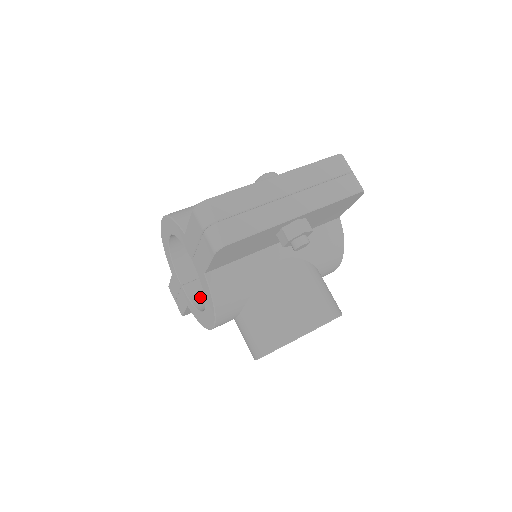
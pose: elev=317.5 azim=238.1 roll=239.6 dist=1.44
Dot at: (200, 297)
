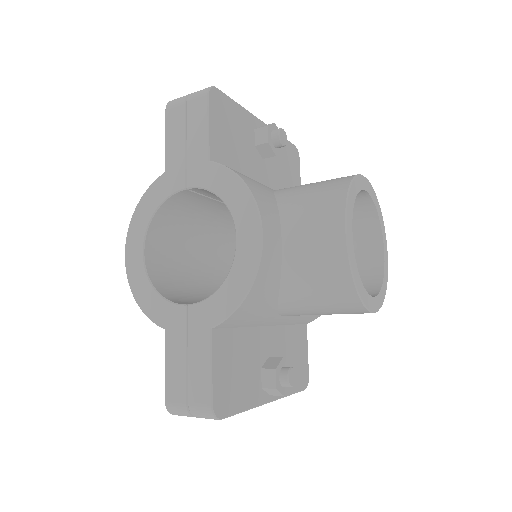
Dot at: occluded
